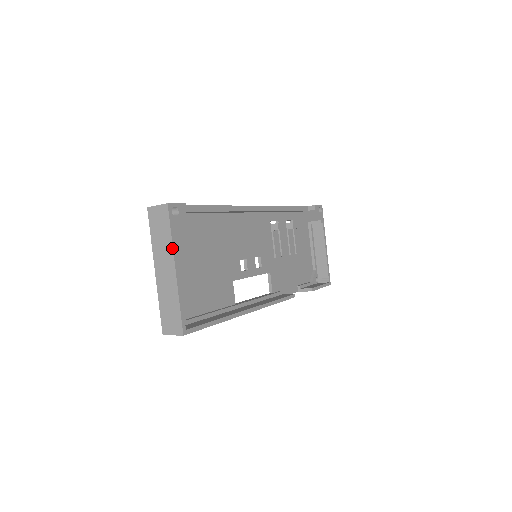
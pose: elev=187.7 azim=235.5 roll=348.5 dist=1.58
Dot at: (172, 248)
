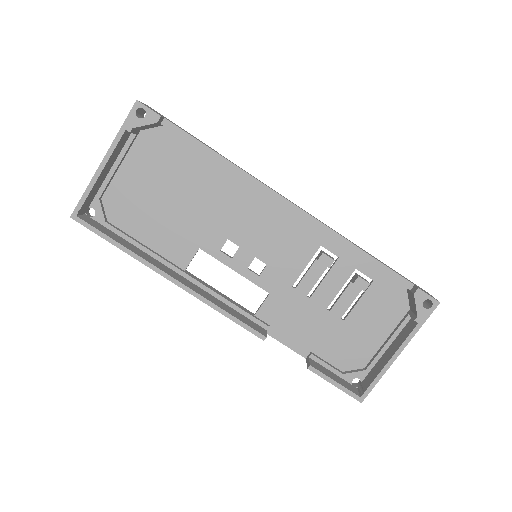
Dot at: (114, 141)
